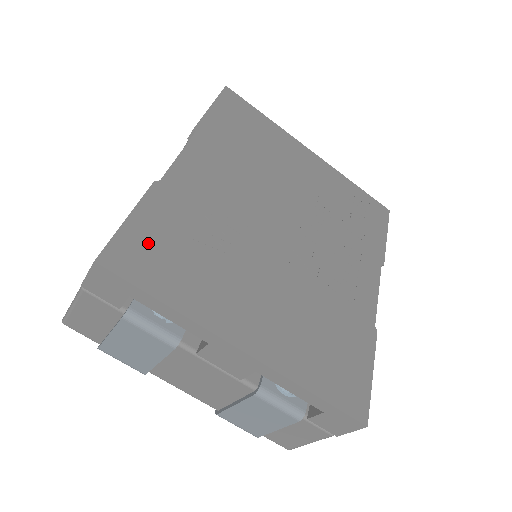
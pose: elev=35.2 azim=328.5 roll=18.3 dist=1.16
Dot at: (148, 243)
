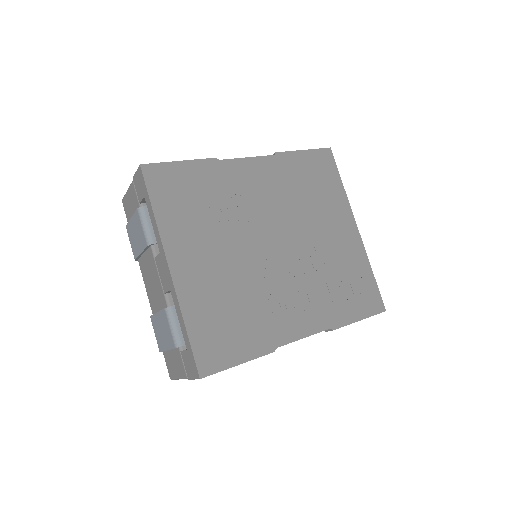
Dot at: (177, 180)
